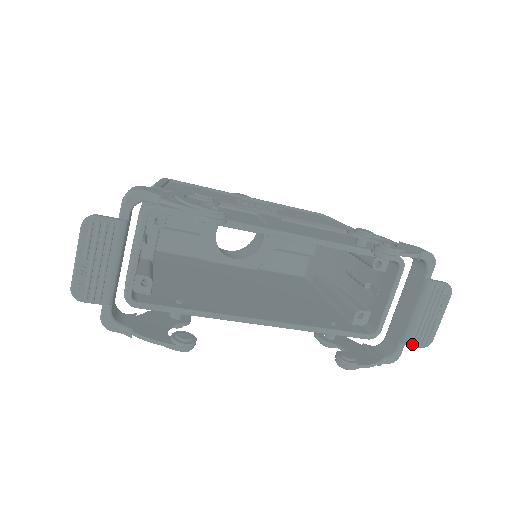
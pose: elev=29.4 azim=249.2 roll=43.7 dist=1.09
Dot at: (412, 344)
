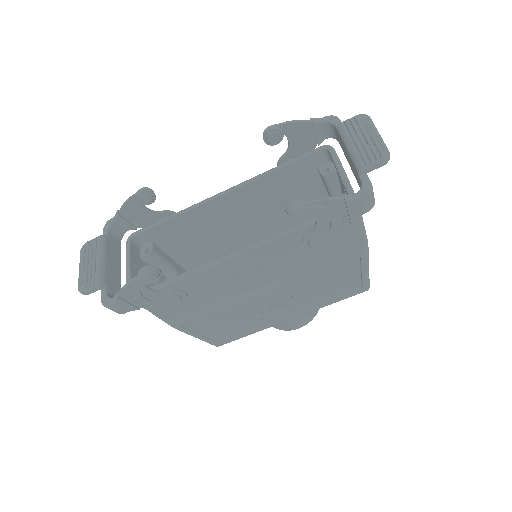
Dot at: (366, 166)
